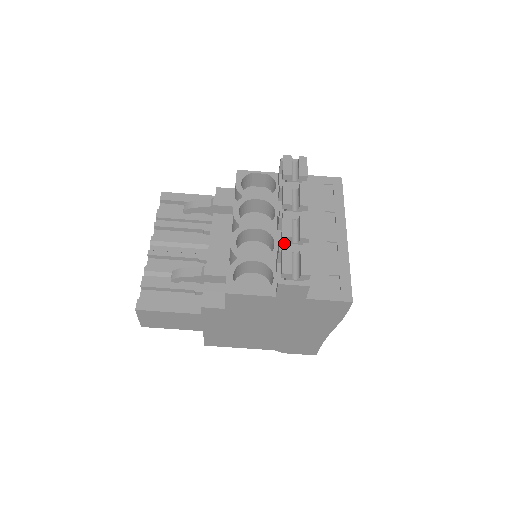
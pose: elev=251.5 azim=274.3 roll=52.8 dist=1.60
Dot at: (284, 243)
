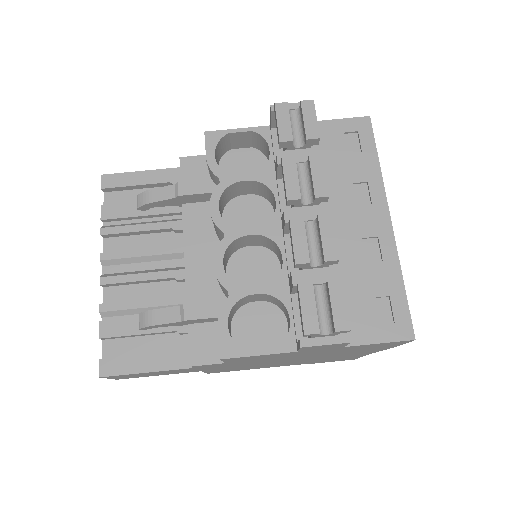
Dot at: occluded
